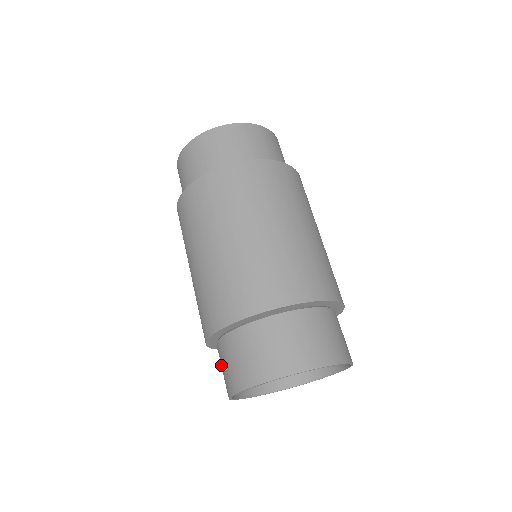
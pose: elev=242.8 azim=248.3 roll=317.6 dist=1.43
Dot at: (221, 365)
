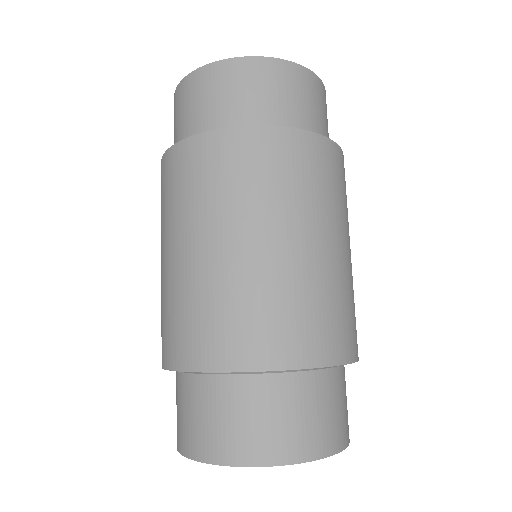
Dot at: (178, 404)
